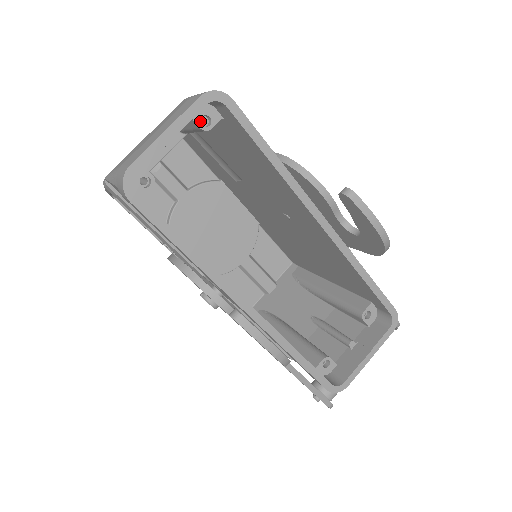
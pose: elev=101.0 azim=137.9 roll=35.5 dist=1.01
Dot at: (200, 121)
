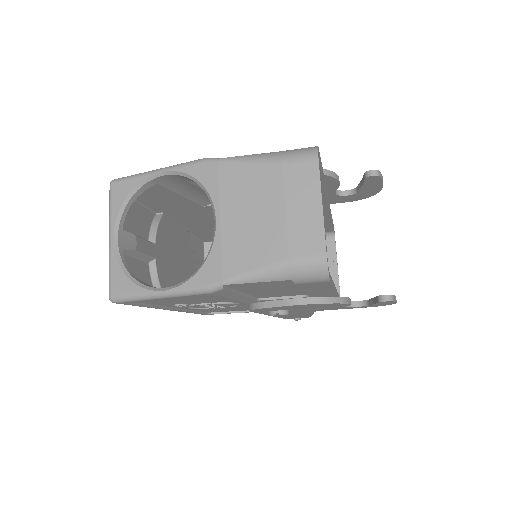
Dot at: occluded
